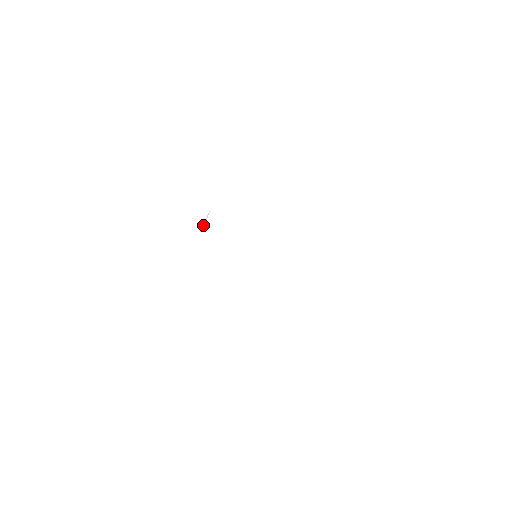
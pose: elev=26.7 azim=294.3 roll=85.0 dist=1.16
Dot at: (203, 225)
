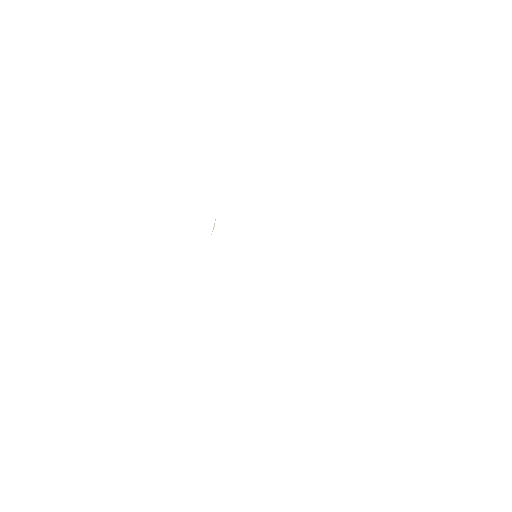
Dot at: occluded
